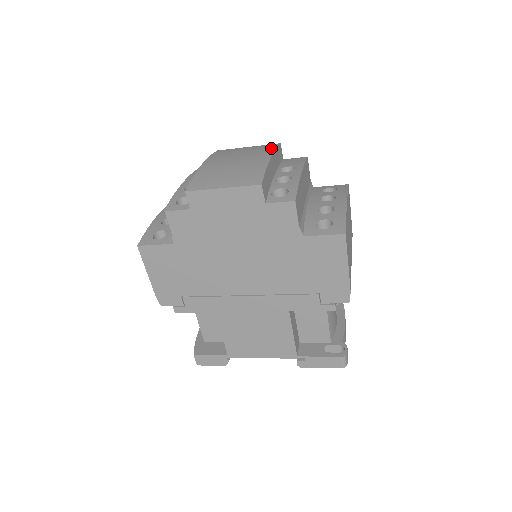
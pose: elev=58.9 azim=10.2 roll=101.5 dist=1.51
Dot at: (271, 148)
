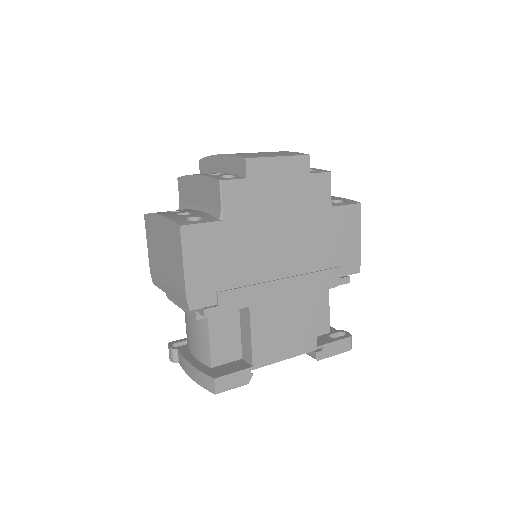
Dot at: occluded
